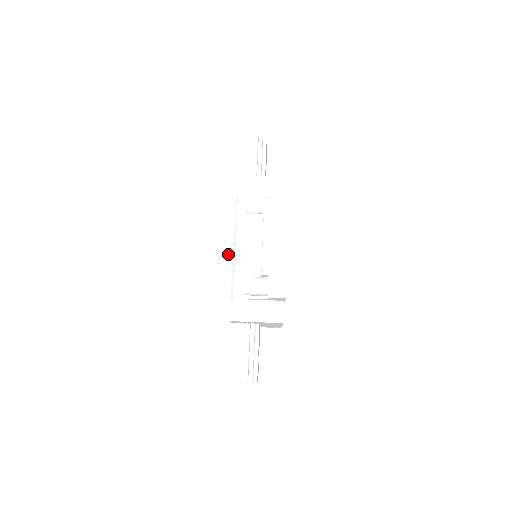
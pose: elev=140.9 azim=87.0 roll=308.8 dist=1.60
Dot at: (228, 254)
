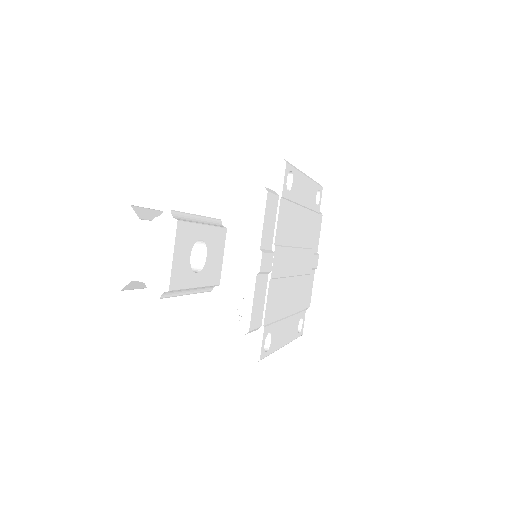
Dot at: occluded
